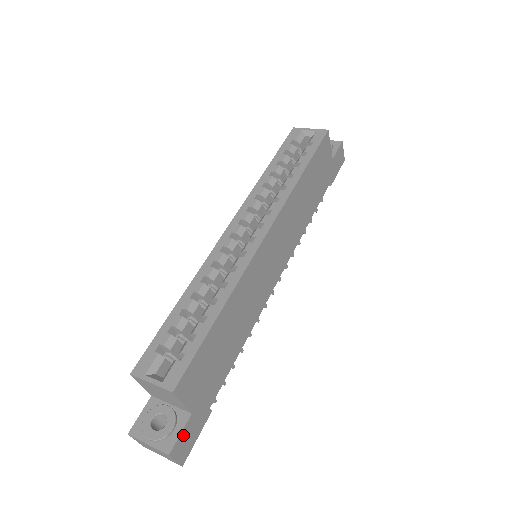
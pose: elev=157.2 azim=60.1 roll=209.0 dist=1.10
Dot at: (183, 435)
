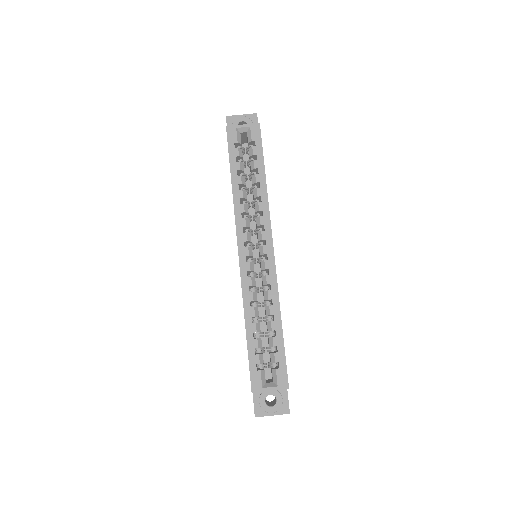
Dot at: occluded
